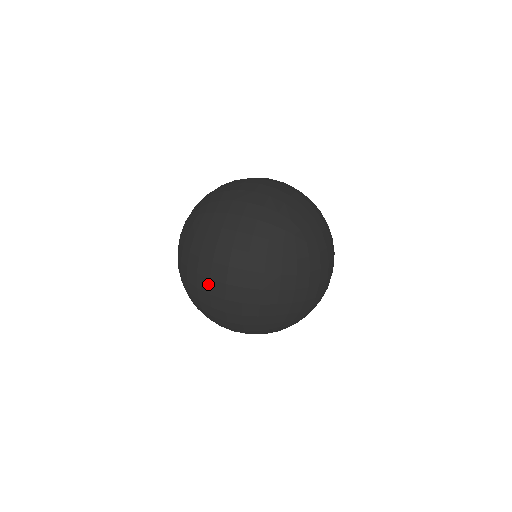
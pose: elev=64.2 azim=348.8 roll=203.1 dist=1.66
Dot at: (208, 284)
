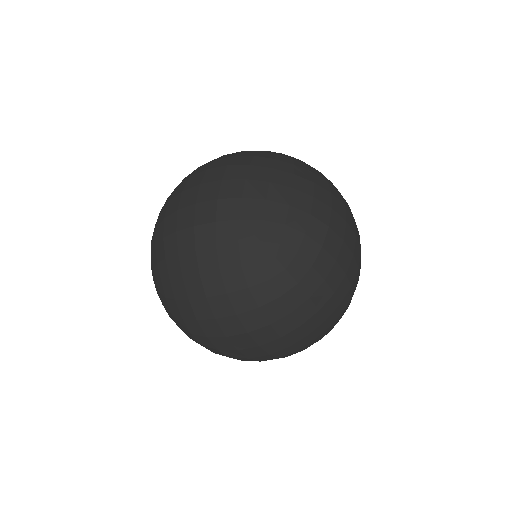
Dot at: (217, 335)
